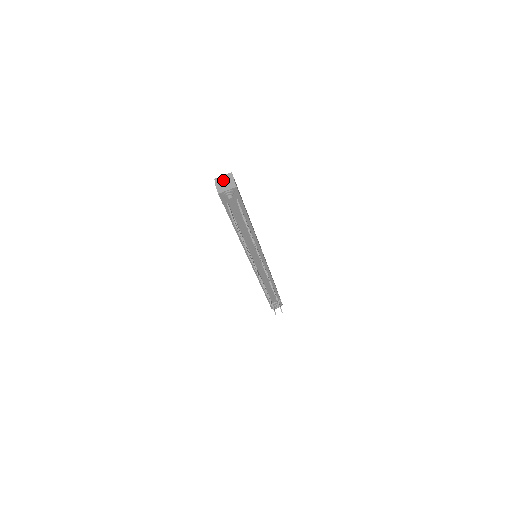
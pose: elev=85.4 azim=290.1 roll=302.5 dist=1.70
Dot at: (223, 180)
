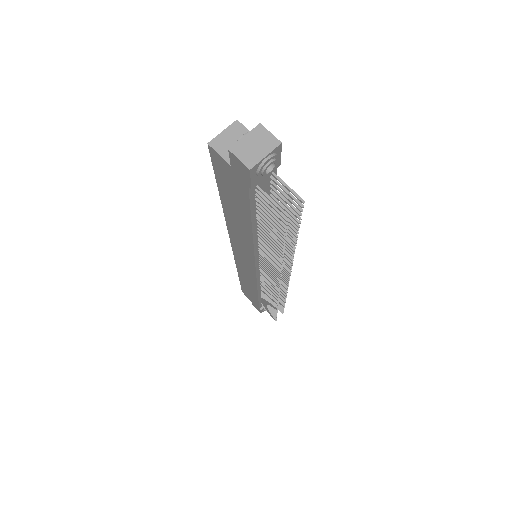
Dot at: (244, 138)
